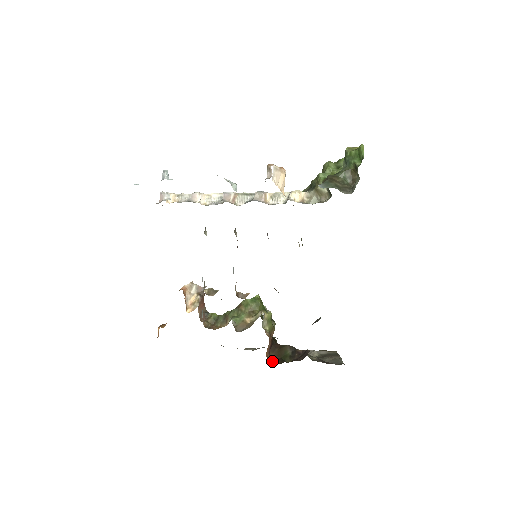
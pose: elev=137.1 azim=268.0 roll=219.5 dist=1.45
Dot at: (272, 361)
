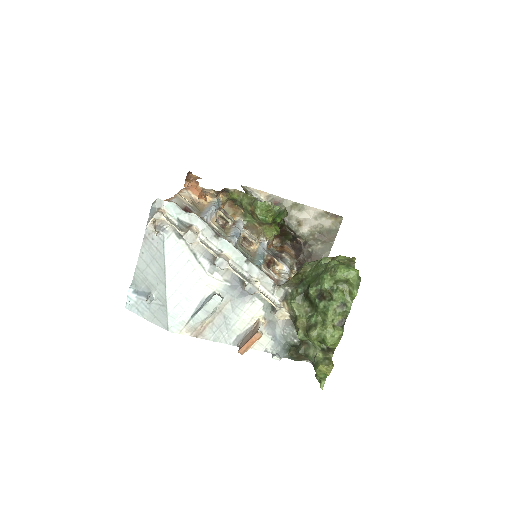
Dot at: (276, 237)
